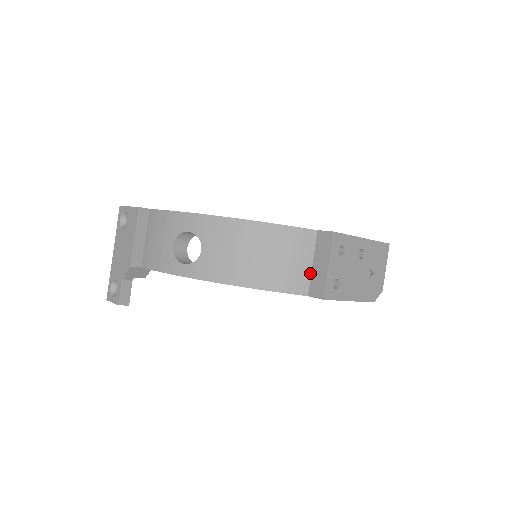
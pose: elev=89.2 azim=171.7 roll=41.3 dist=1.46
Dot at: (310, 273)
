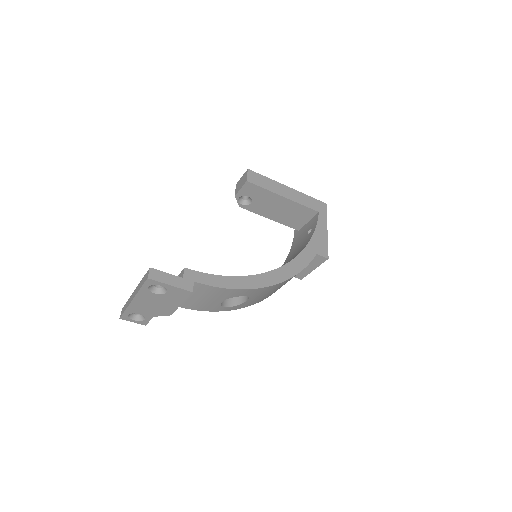
Dot at: occluded
